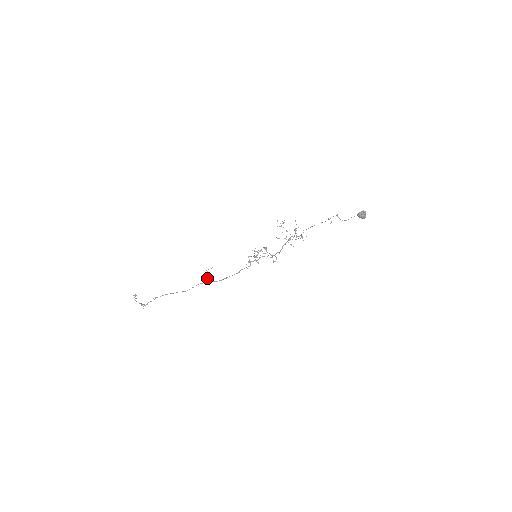
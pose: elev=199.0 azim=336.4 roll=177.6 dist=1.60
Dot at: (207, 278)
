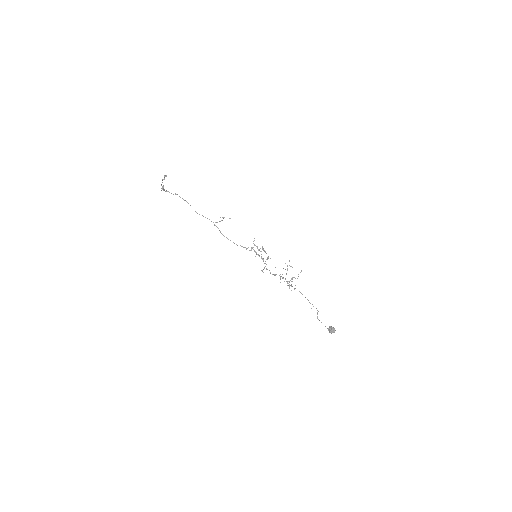
Dot at: (219, 221)
